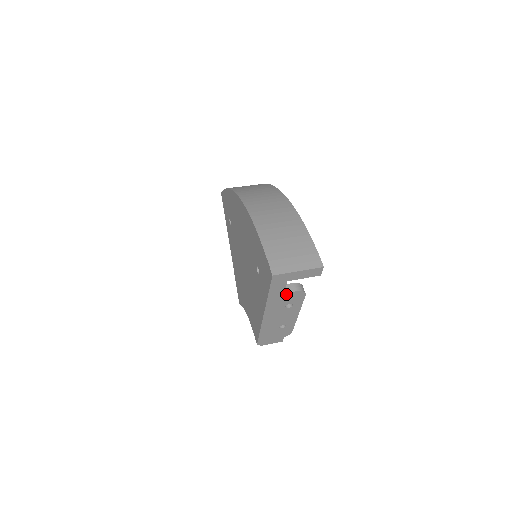
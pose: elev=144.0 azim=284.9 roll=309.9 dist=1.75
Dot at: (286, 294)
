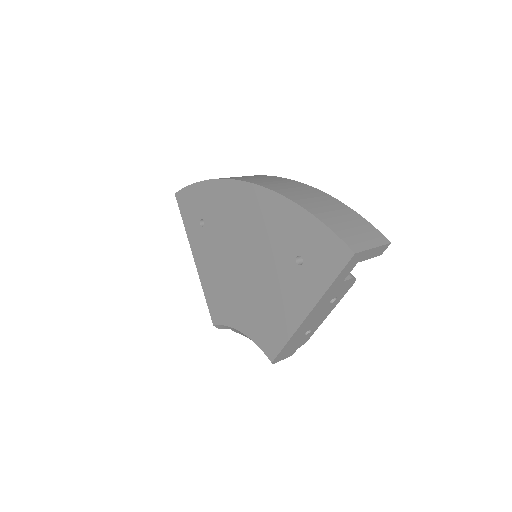
Dot at: (343, 282)
